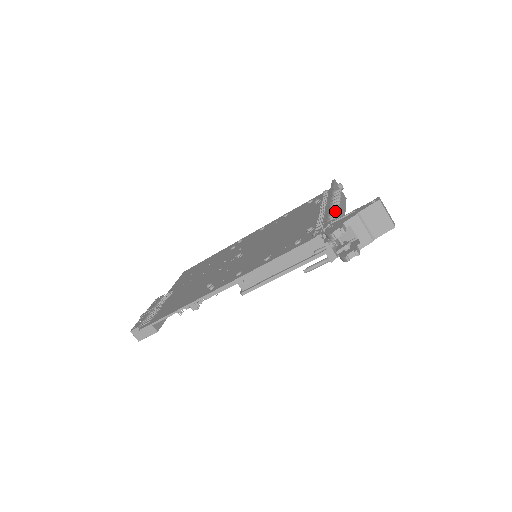
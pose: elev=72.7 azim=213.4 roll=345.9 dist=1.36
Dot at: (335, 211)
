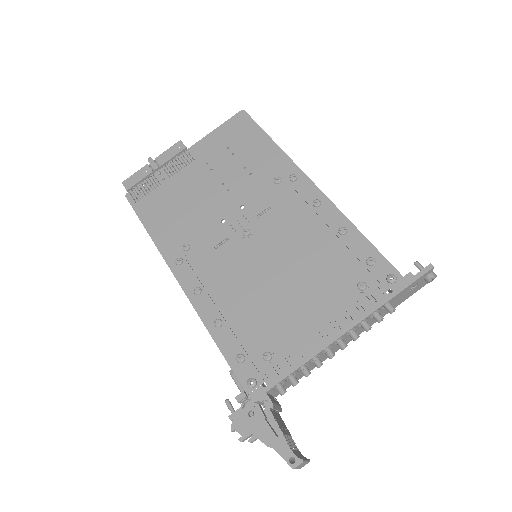
Dot at: (306, 373)
